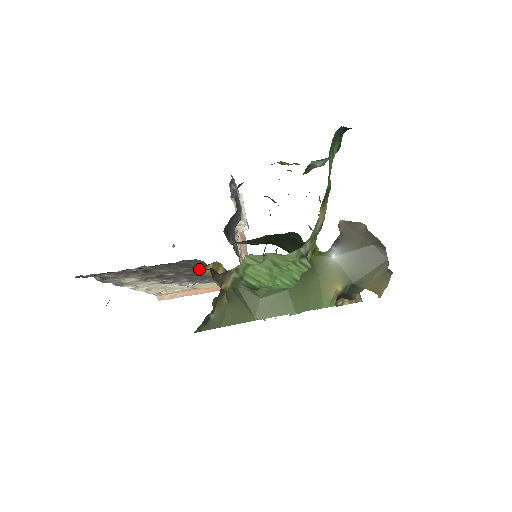
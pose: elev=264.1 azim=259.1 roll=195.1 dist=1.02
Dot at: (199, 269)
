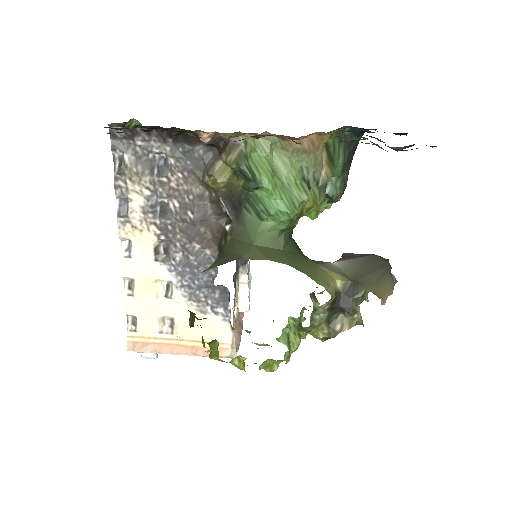
Dot at: (210, 165)
